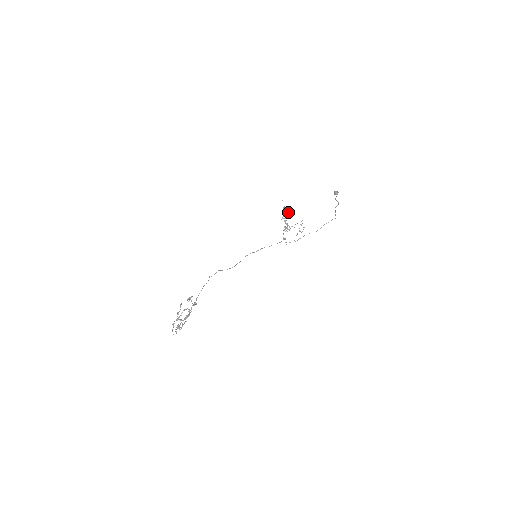
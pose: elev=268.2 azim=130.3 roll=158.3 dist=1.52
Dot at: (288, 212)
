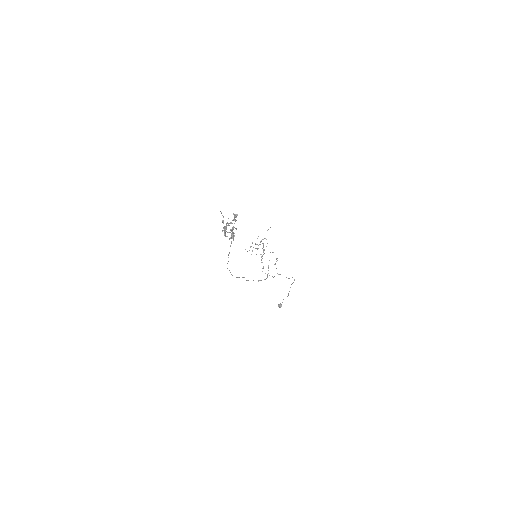
Dot at: occluded
